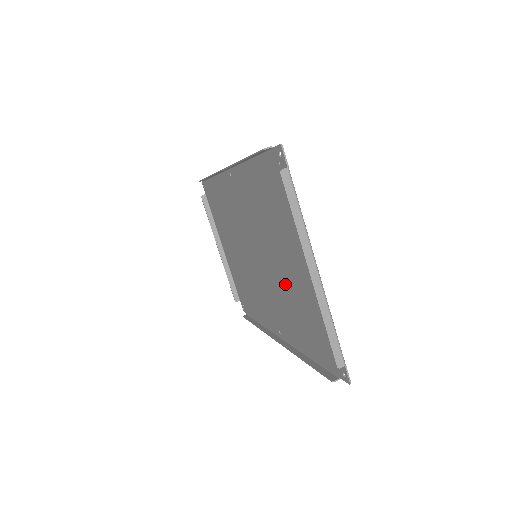
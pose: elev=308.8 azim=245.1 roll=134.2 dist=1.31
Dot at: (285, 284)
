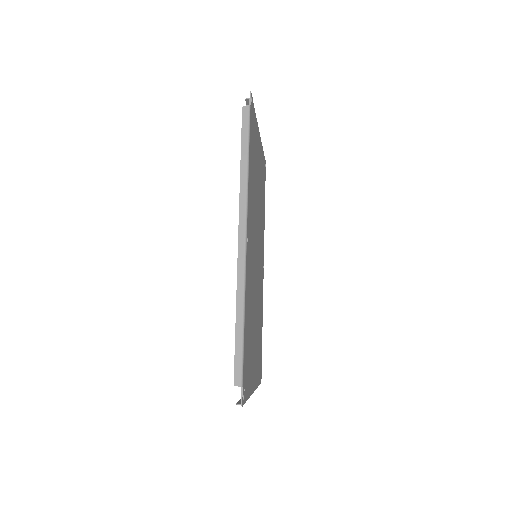
Dot at: occluded
